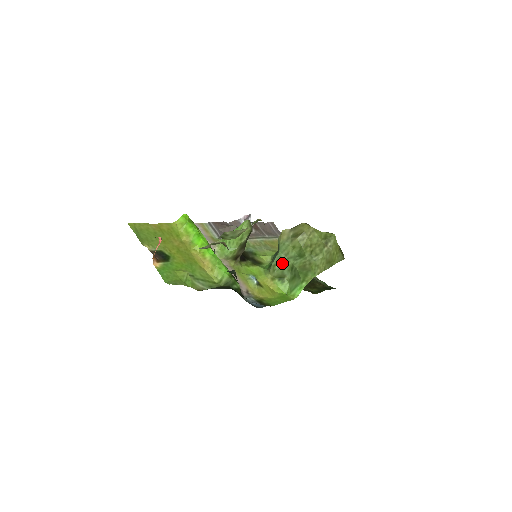
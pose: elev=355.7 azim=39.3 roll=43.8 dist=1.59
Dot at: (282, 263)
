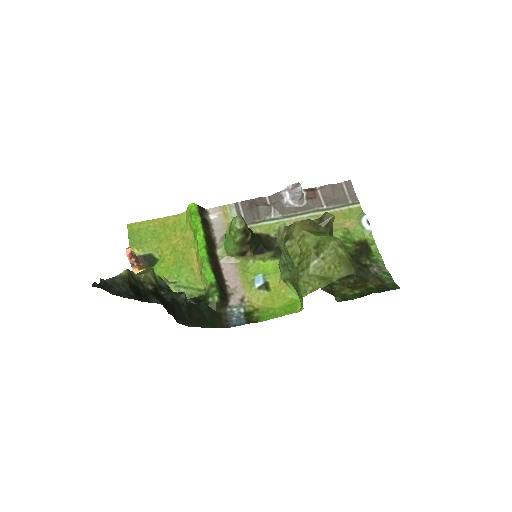
Dot at: (285, 267)
